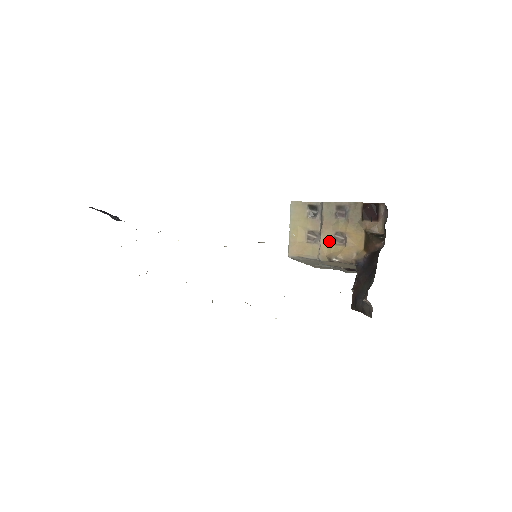
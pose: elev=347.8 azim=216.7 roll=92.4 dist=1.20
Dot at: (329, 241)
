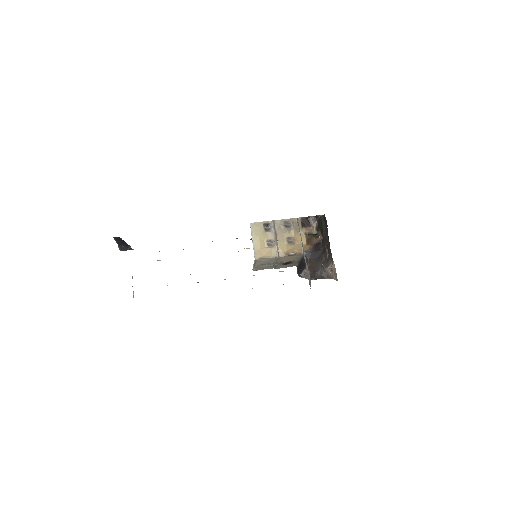
Dot at: (283, 244)
